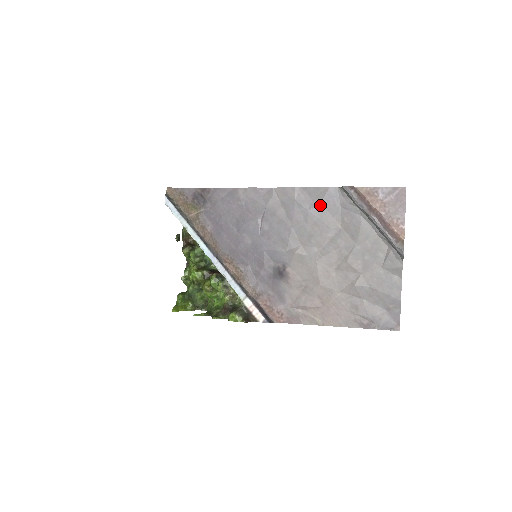
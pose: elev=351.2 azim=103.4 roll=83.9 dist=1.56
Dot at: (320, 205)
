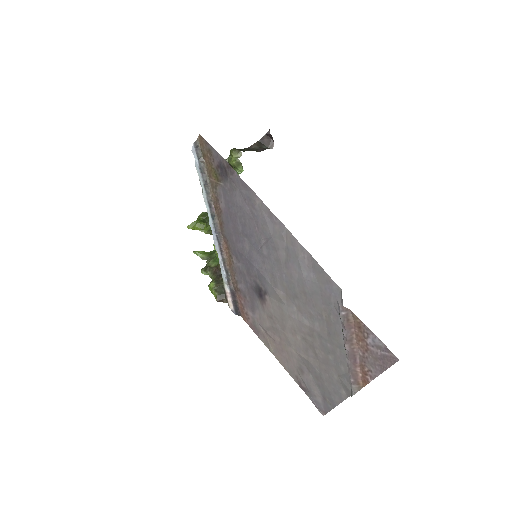
Dot at: (317, 285)
